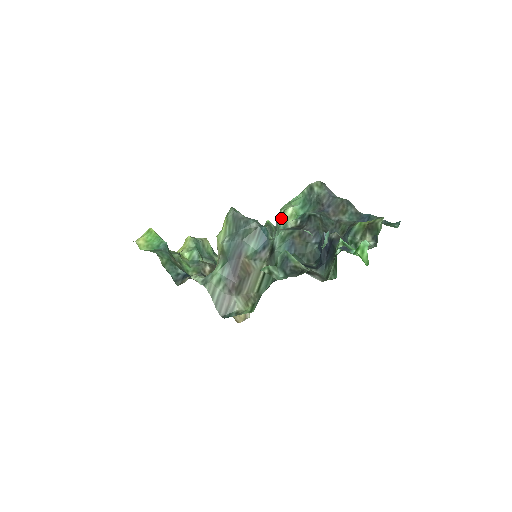
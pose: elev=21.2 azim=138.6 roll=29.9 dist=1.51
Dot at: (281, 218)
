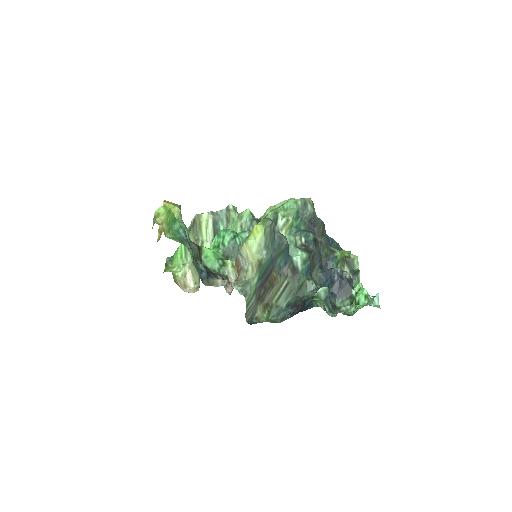
Dot at: (283, 226)
